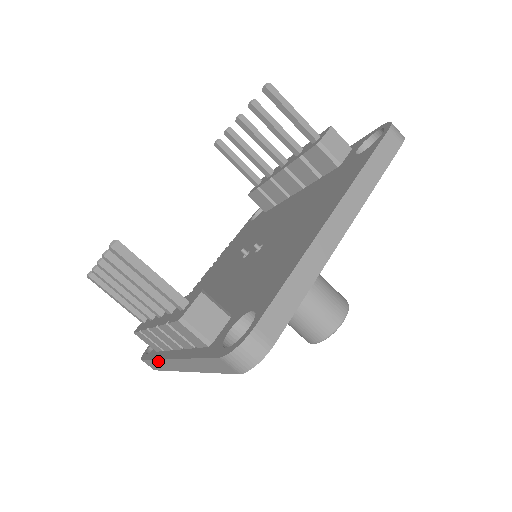
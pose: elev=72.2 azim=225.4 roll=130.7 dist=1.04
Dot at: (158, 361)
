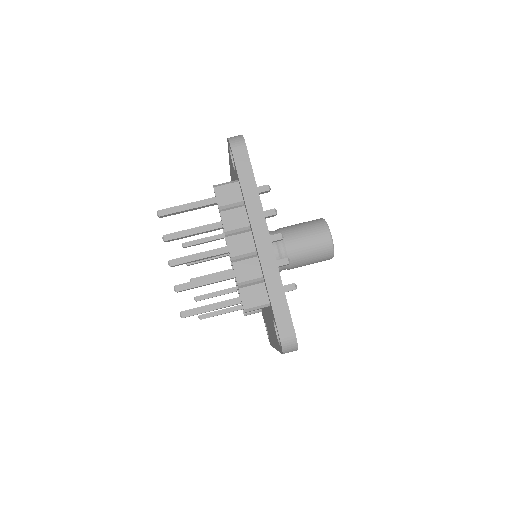
Dot at: (267, 282)
